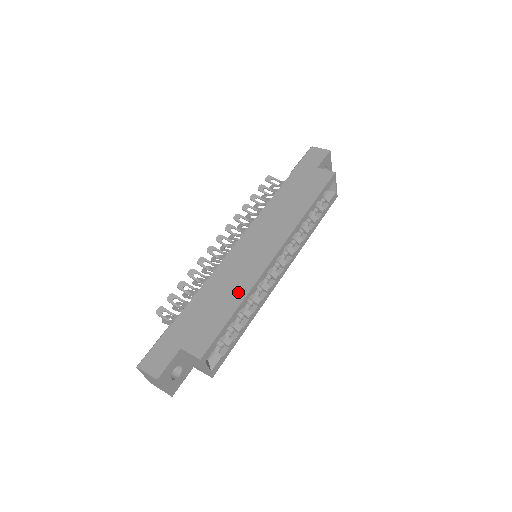
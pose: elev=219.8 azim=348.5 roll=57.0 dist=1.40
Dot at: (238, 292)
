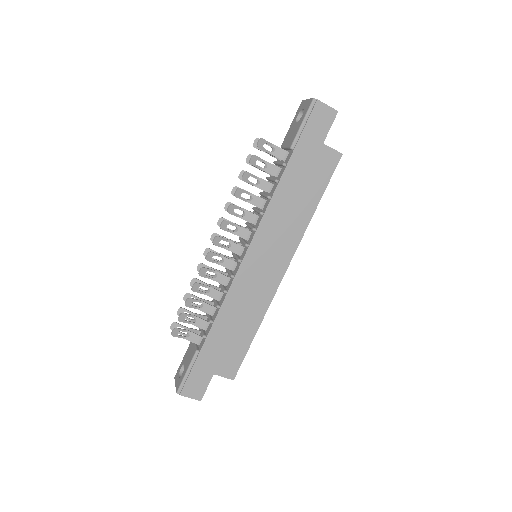
Dot at: (255, 317)
